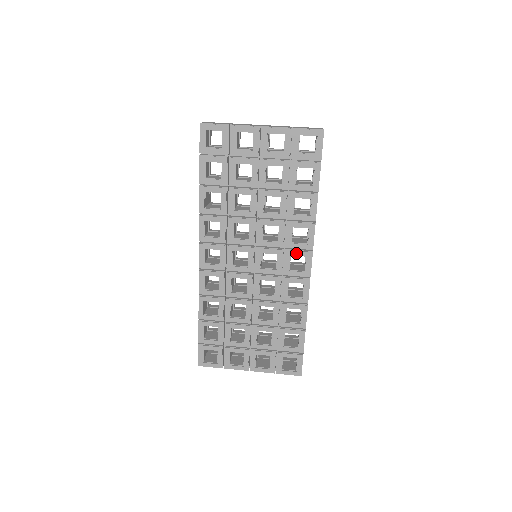
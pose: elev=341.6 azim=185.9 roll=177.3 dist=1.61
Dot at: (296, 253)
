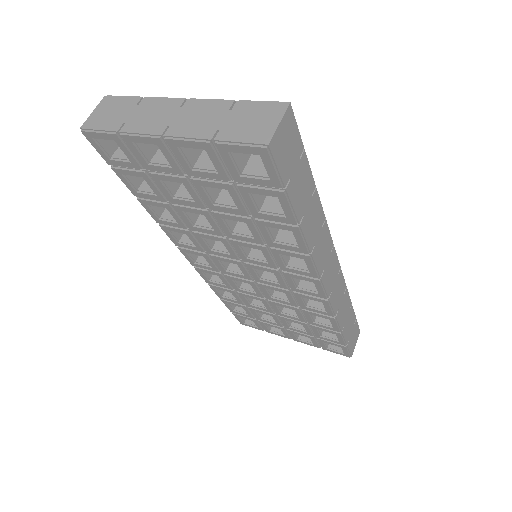
Dot at: (297, 277)
